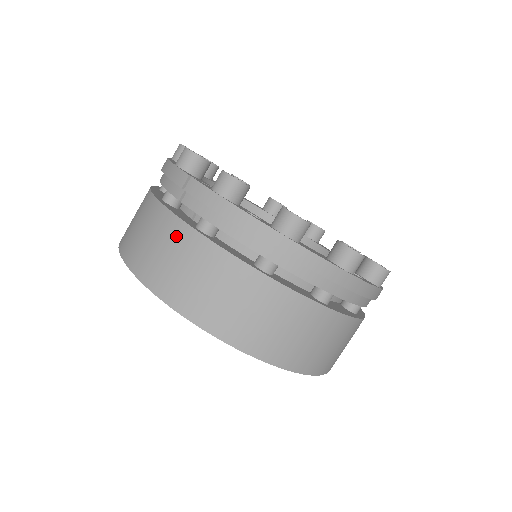
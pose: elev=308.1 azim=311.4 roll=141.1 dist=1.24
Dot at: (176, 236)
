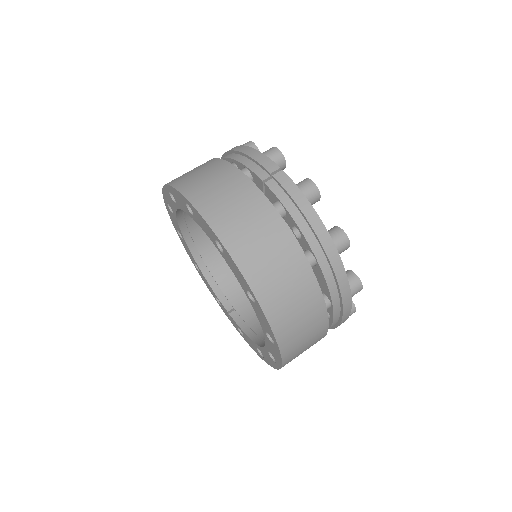
Dot at: (256, 204)
